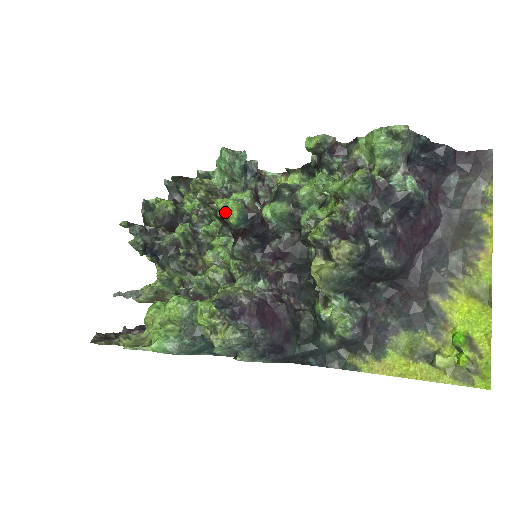
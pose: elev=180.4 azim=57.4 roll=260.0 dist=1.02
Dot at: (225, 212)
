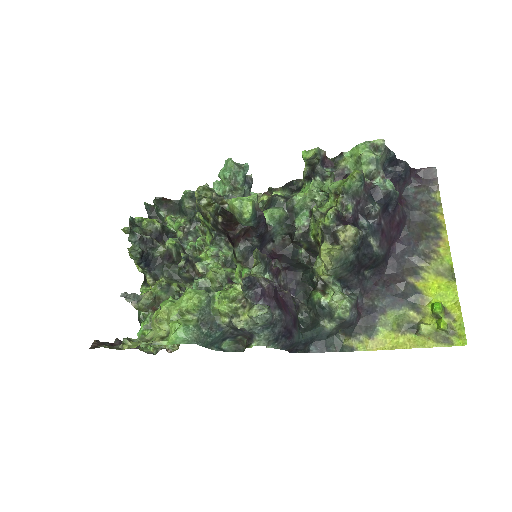
Dot at: (240, 208)
